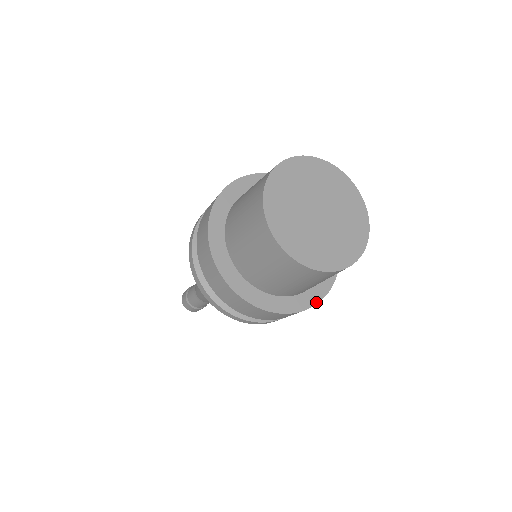
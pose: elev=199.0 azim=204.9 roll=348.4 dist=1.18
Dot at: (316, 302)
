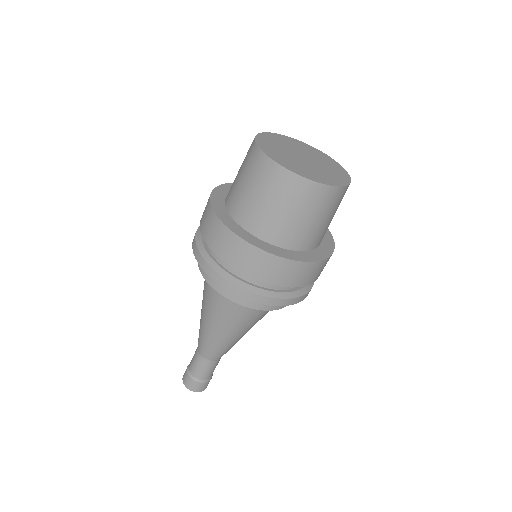
Dot at: (333, 249)
